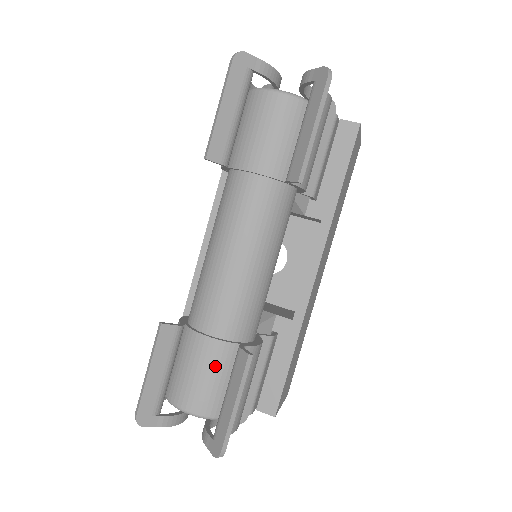
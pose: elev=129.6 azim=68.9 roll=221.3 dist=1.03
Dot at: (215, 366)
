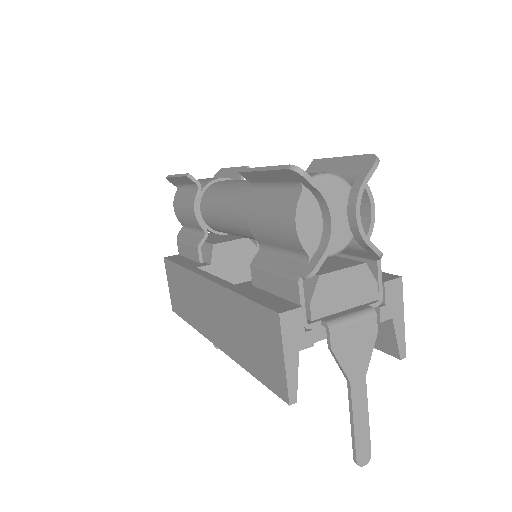
Dot at: occluded
